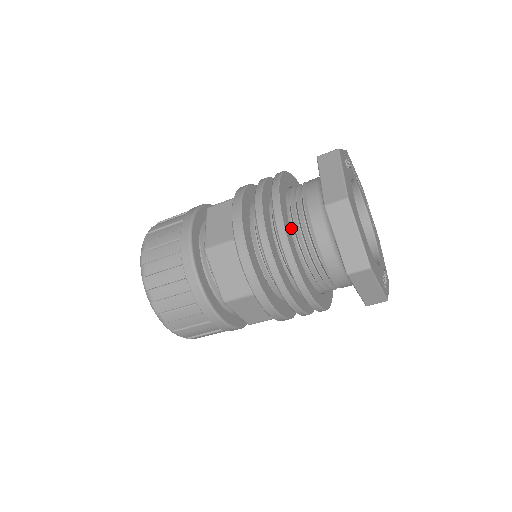
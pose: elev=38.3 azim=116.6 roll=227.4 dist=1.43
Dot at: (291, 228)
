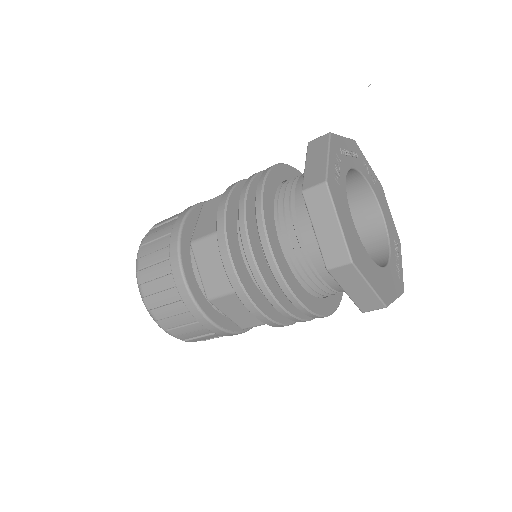
Dot at: (291, 267)
